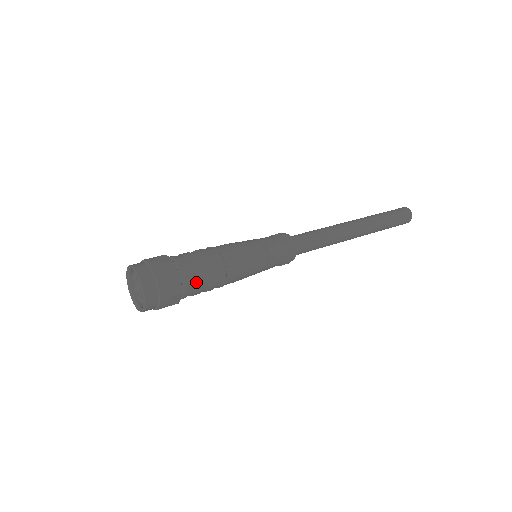
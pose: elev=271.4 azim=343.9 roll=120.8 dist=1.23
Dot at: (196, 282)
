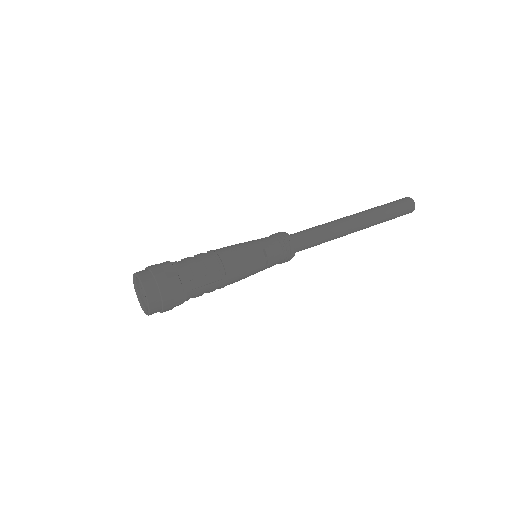
Dot at: (197, 292)
